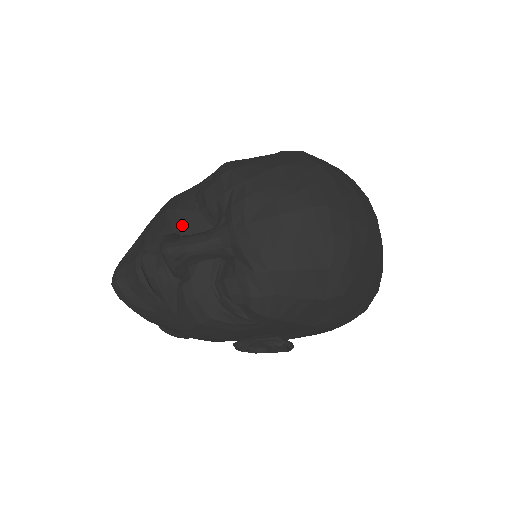
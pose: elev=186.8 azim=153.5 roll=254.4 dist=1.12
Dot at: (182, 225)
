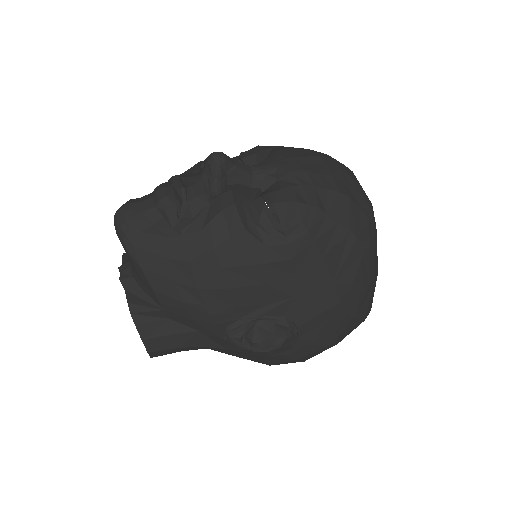
Dot at: occluded
